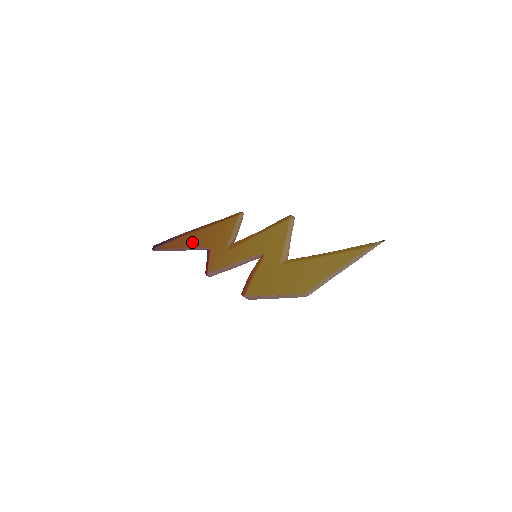
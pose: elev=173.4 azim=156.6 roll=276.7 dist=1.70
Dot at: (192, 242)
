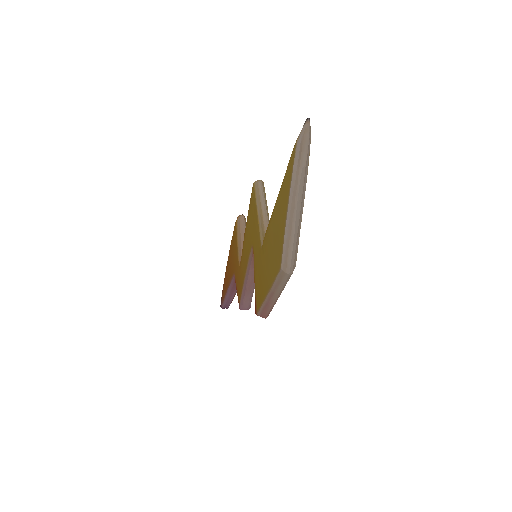
Dot at: (228, 278)
